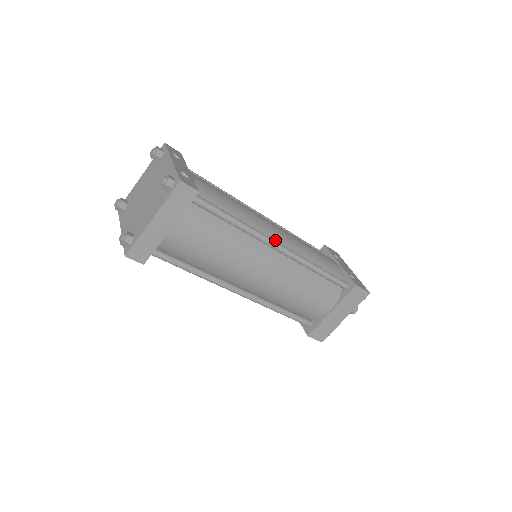
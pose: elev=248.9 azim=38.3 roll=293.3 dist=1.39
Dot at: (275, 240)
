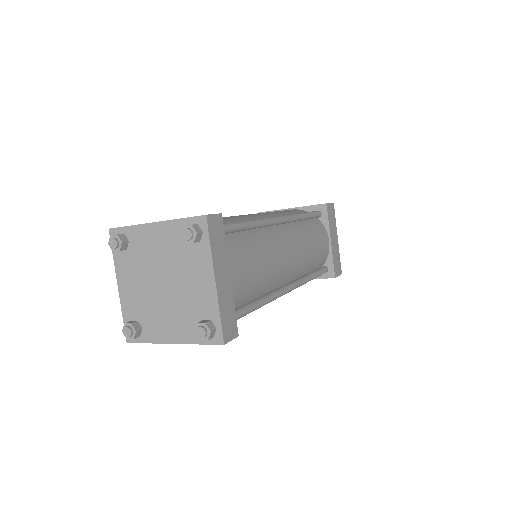
Dot at: occluded
